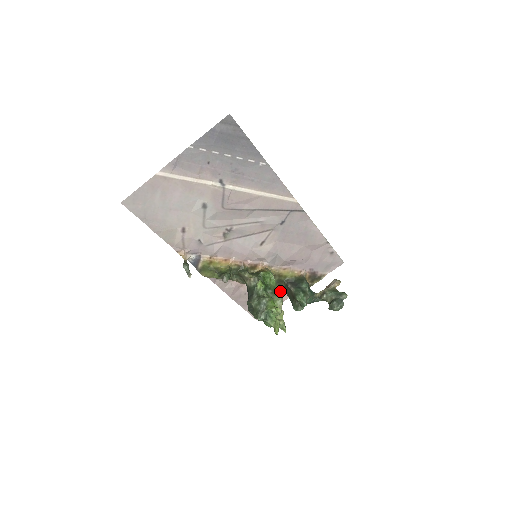
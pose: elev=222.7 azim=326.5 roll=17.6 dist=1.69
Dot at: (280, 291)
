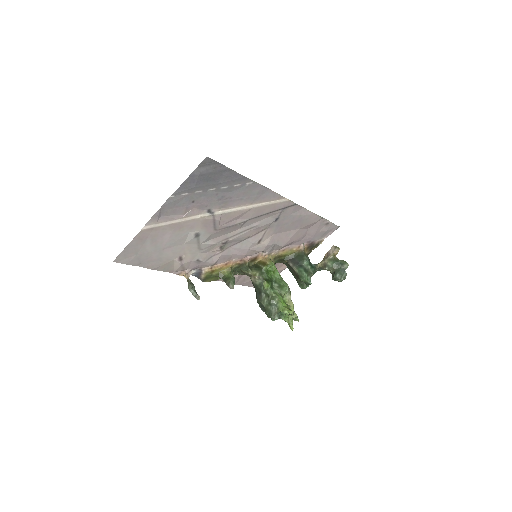
Dot at: (286, 284)
